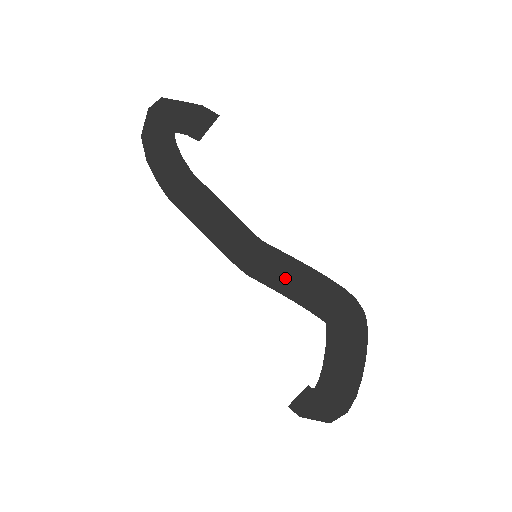
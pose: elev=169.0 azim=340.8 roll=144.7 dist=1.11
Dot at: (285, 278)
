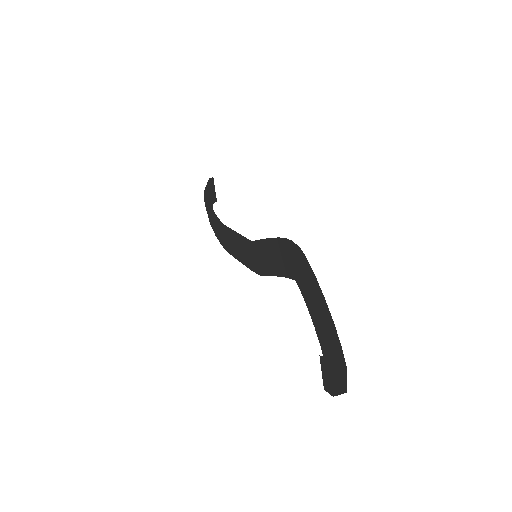
Dot at: (269, 260)
